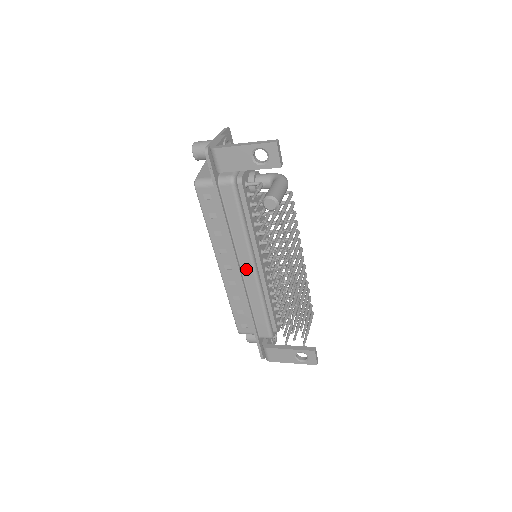
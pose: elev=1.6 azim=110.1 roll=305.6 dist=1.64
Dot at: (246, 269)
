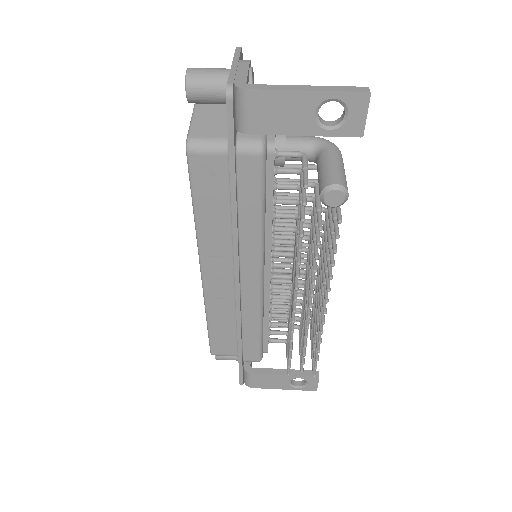
Dot at: (248, 280)
